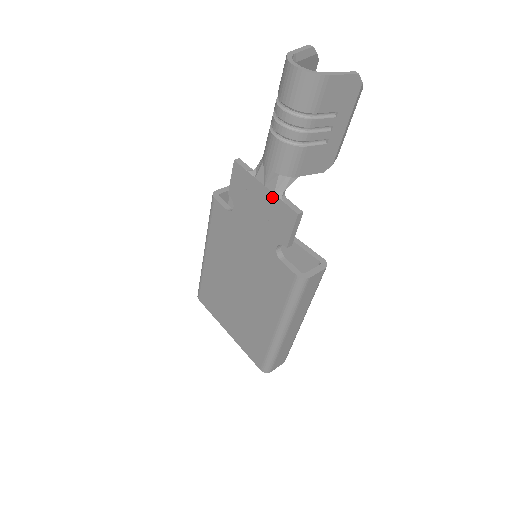
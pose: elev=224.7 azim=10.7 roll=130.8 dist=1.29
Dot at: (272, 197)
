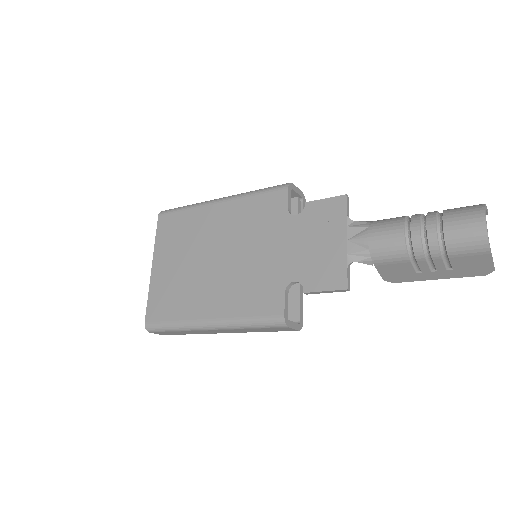
Dot at: (342, 254)
